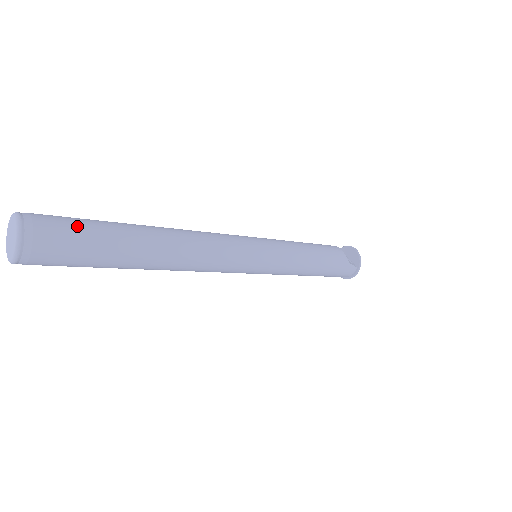
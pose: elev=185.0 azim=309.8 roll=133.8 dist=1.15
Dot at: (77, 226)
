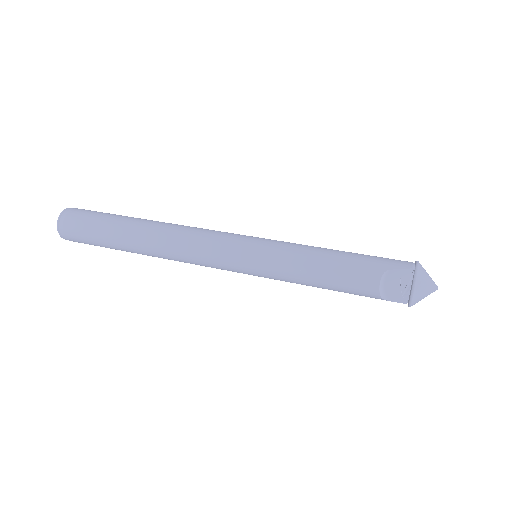
Dot at: (87, 239)
